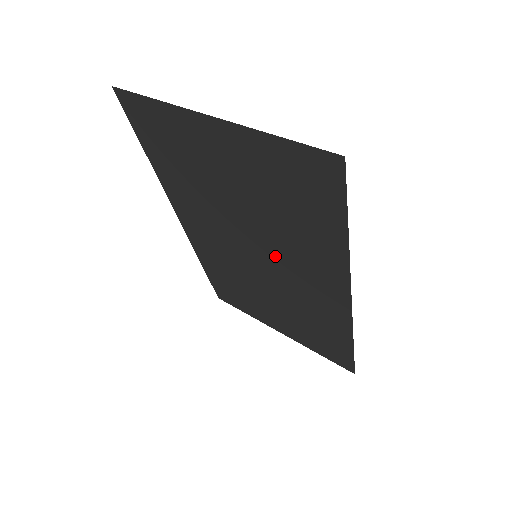
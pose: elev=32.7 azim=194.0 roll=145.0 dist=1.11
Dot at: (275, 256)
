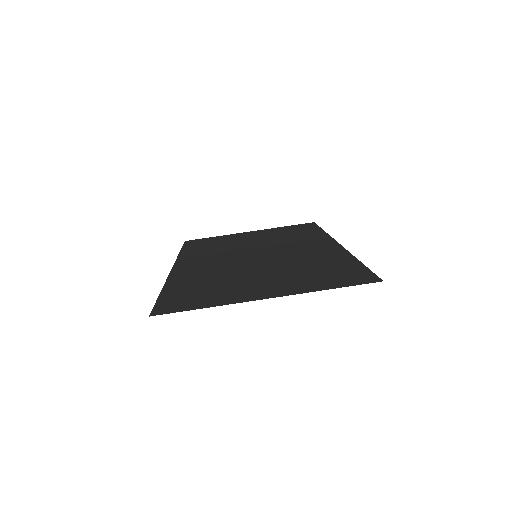
Dot at: occluded
